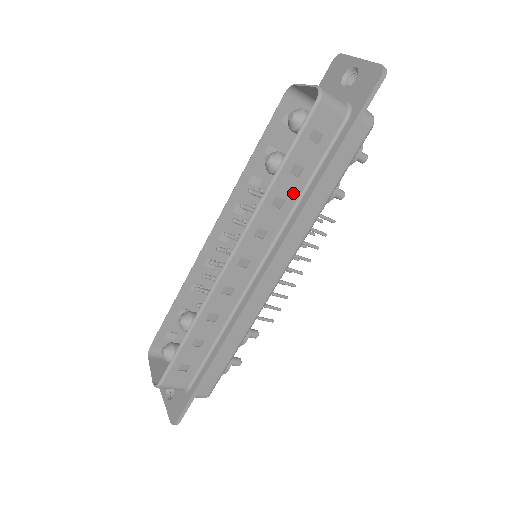
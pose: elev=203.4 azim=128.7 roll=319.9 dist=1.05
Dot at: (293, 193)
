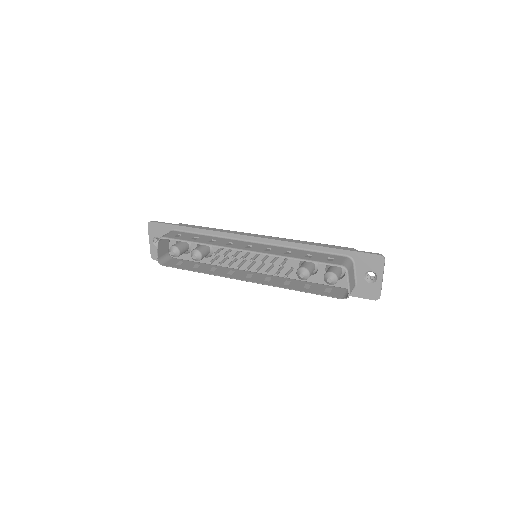
Dot at: (297, 283)
